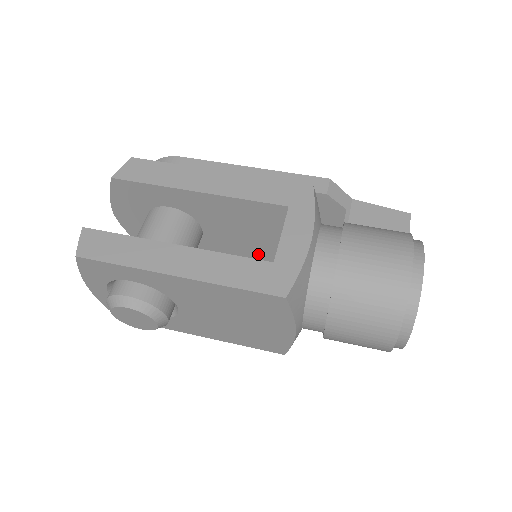
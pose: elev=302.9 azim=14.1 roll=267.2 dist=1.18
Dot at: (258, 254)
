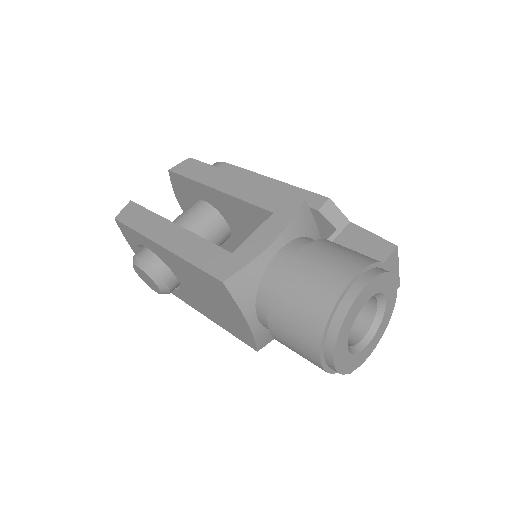
Dot at: occluded
